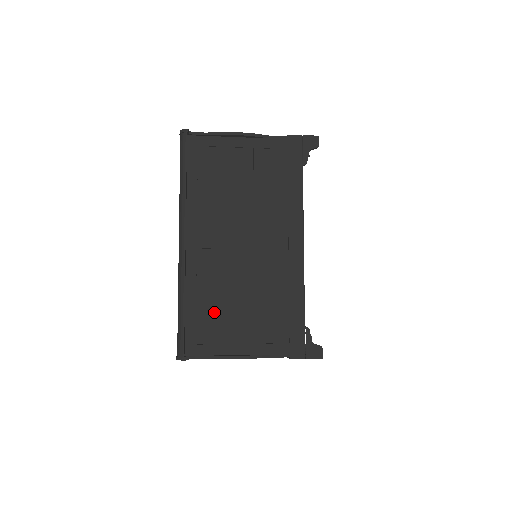
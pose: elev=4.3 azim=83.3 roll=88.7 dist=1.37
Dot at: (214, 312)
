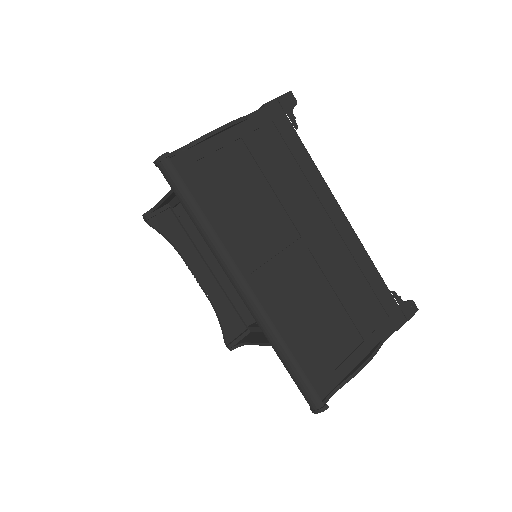
Dot at: (315, 338)
